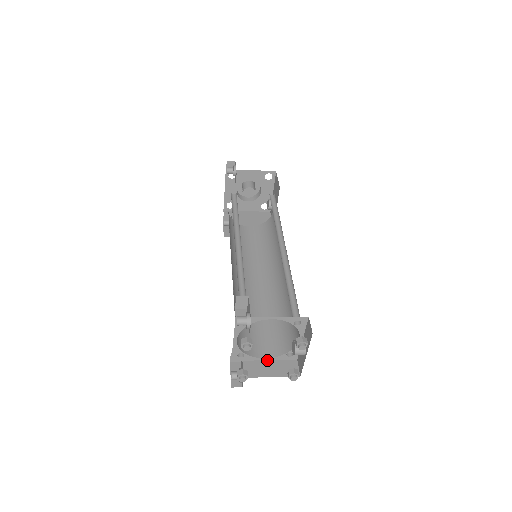
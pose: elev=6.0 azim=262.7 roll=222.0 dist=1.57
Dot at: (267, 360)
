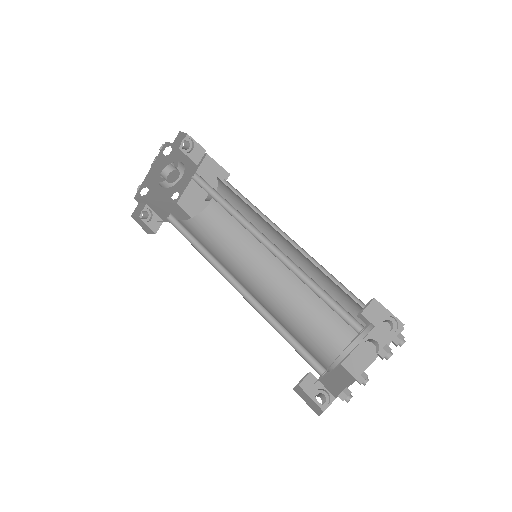
Dot at: (329, 372)
